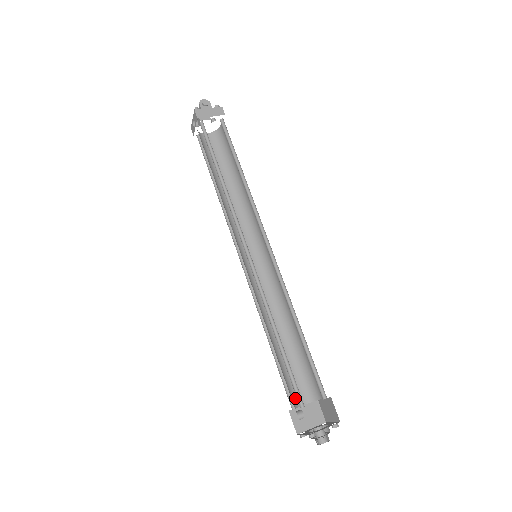
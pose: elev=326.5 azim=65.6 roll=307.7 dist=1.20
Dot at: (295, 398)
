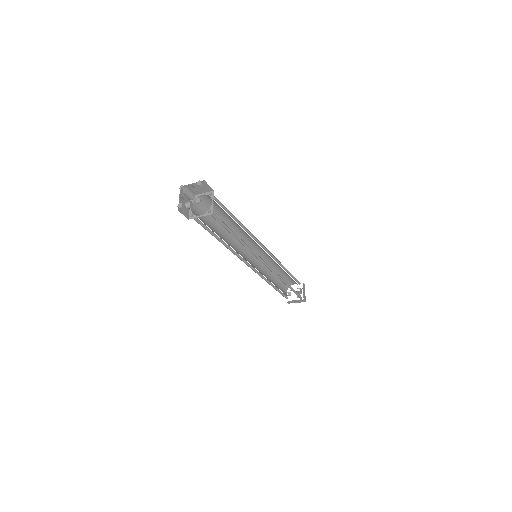
Dot at: occluded
